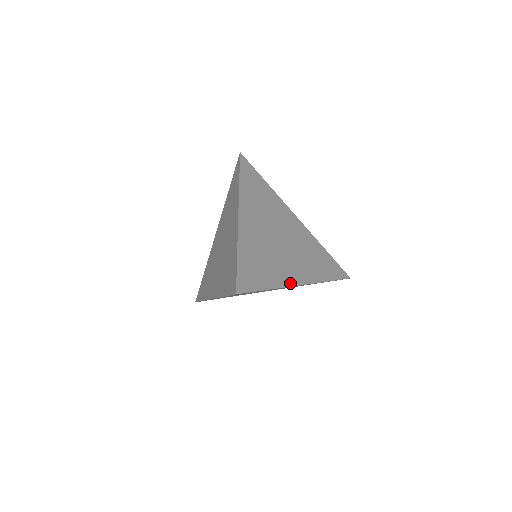
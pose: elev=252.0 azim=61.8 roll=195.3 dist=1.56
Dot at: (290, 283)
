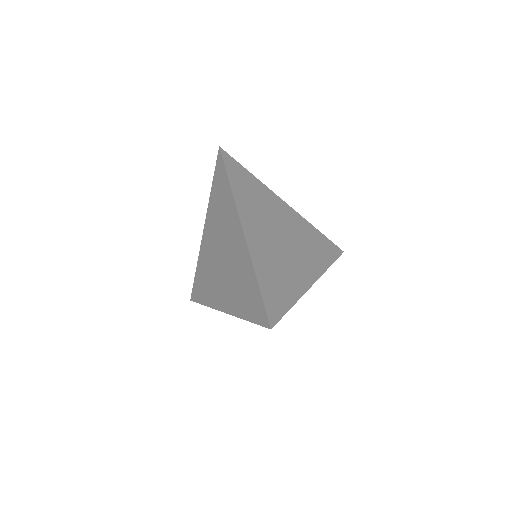
Dot at: (305, 288)
